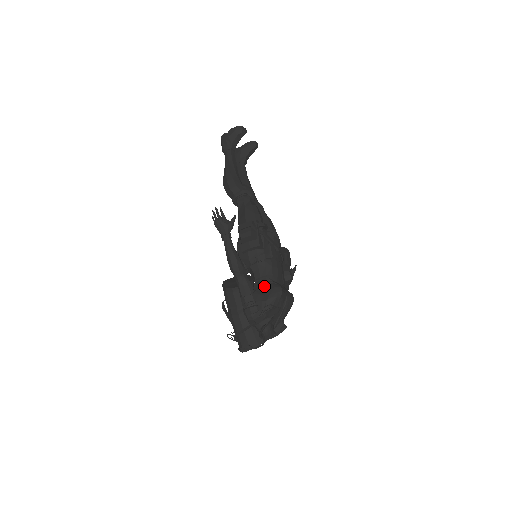
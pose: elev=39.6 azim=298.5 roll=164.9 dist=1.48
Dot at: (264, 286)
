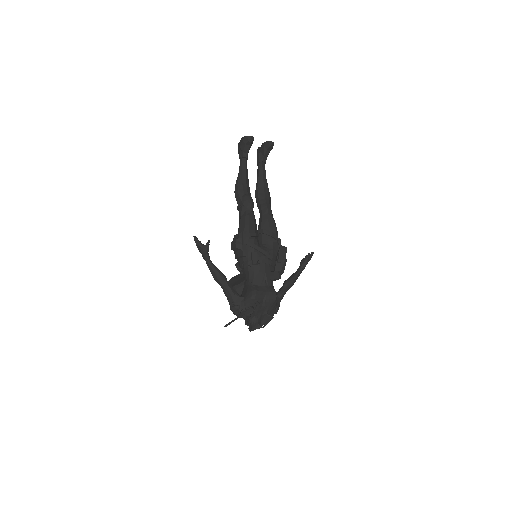
Dot at: (247, 288)
